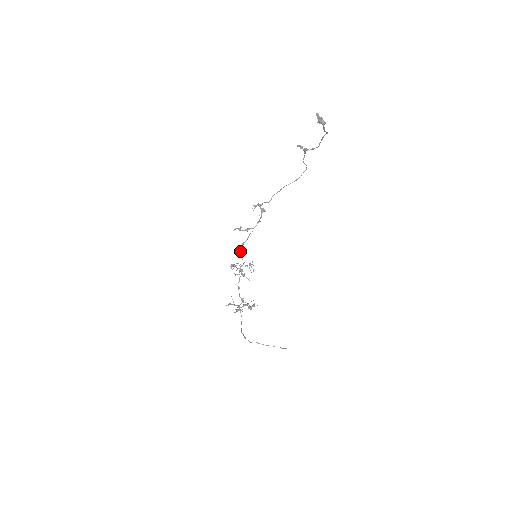
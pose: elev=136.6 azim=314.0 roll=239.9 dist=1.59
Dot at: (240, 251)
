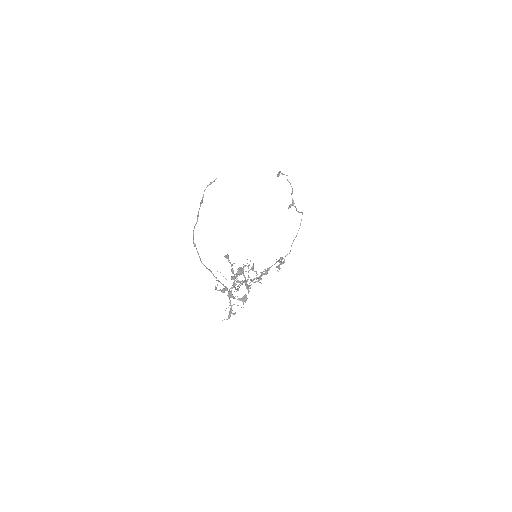
Dot at: (252, 281)
